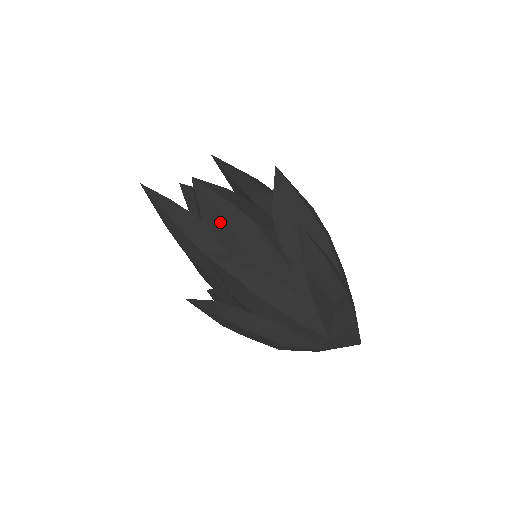
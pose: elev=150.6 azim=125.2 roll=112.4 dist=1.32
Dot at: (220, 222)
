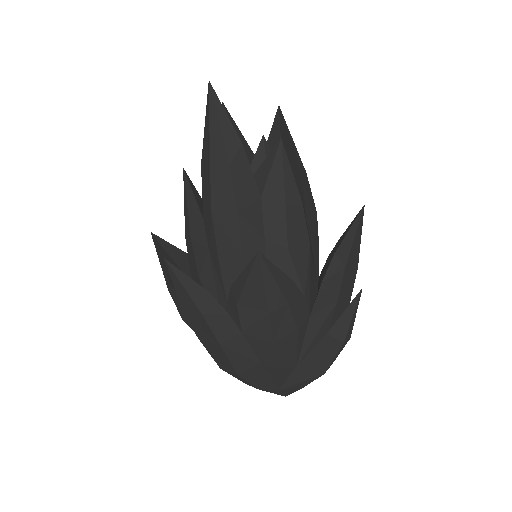
Dot at: (281, 218)
